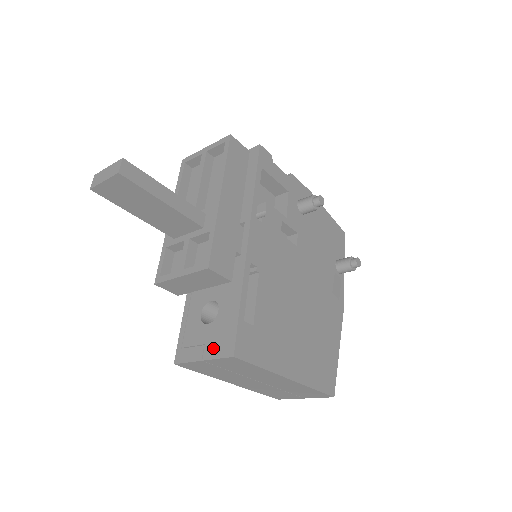
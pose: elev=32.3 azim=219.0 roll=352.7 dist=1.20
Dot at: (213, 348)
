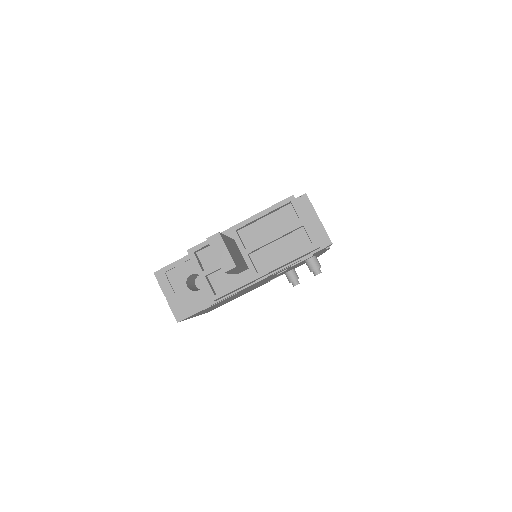
Dot at: (175, 302)
